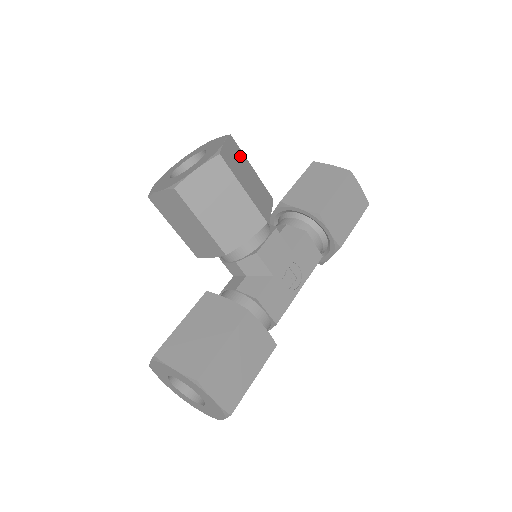
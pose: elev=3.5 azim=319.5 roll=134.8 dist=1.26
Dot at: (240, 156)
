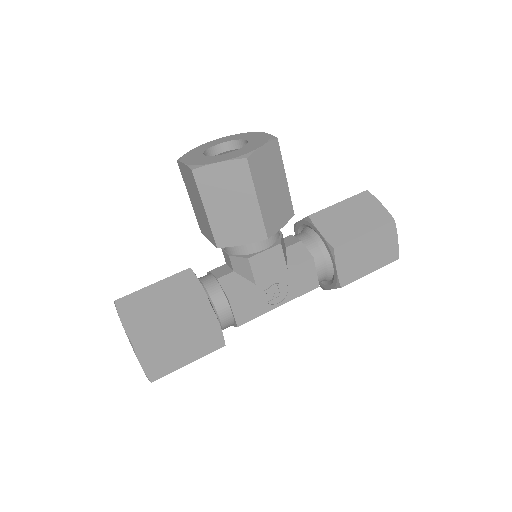
Dot at: (276, 163)
